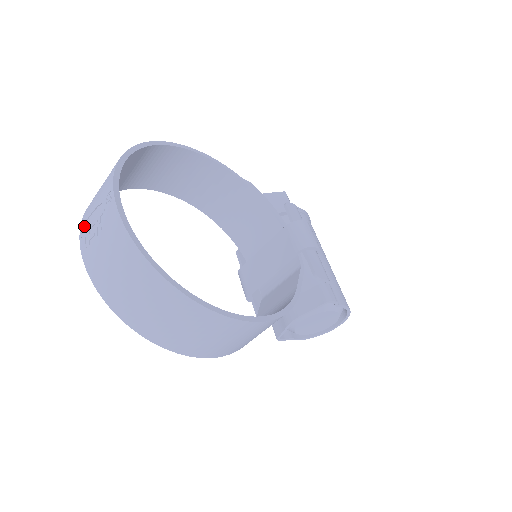
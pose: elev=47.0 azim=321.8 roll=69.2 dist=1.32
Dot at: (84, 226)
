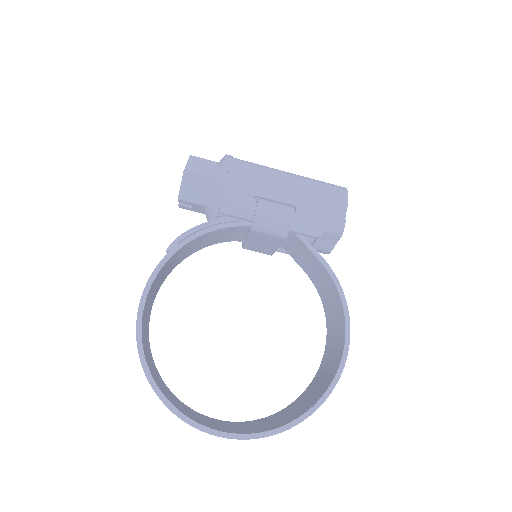
Dot at: occluded
